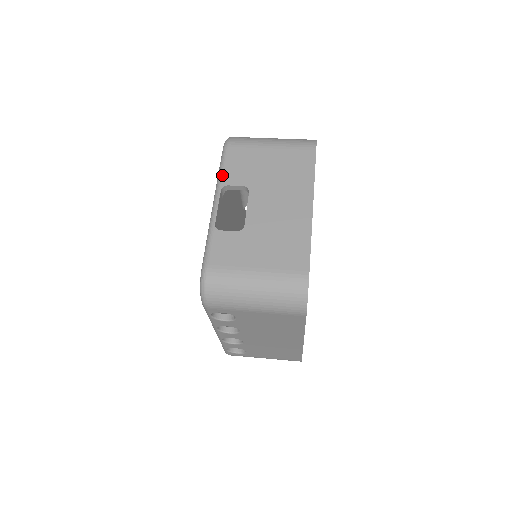
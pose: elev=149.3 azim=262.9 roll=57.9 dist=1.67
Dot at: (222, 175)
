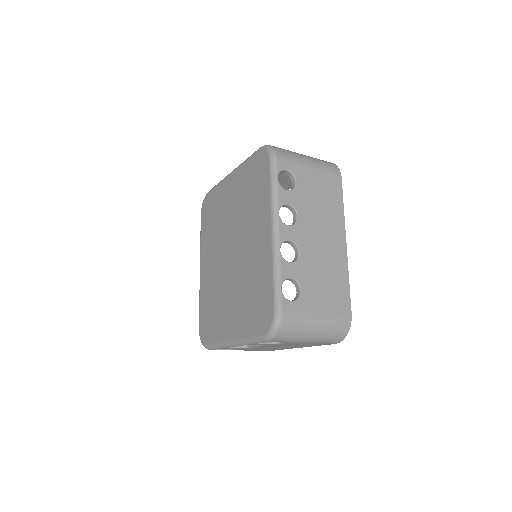
Dot at: occluded
